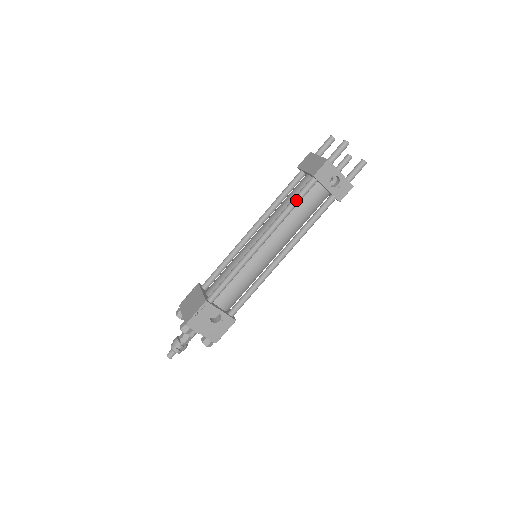
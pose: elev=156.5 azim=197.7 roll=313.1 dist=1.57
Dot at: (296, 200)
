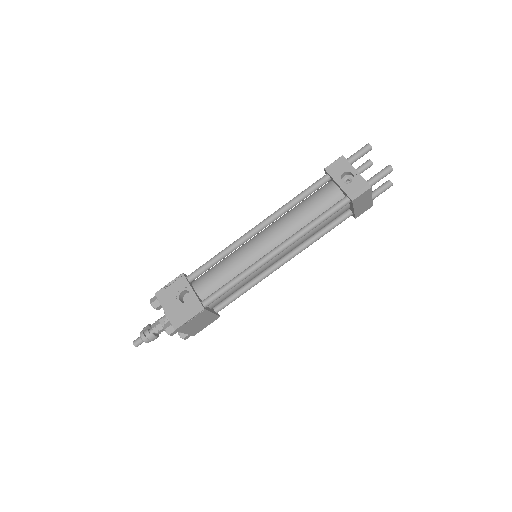
Dot at: (303, 192)
